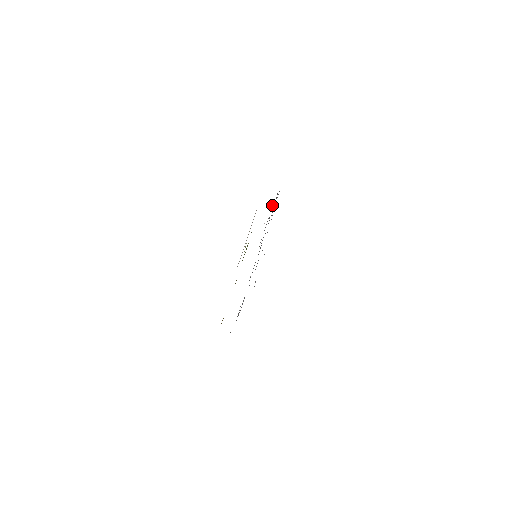
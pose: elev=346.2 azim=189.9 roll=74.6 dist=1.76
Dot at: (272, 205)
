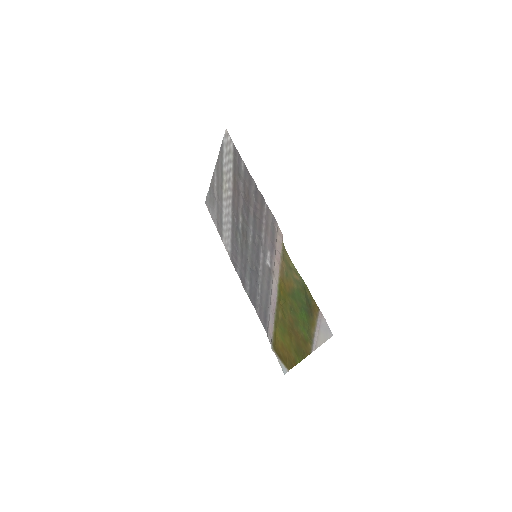
Dot at: (266, 217)
